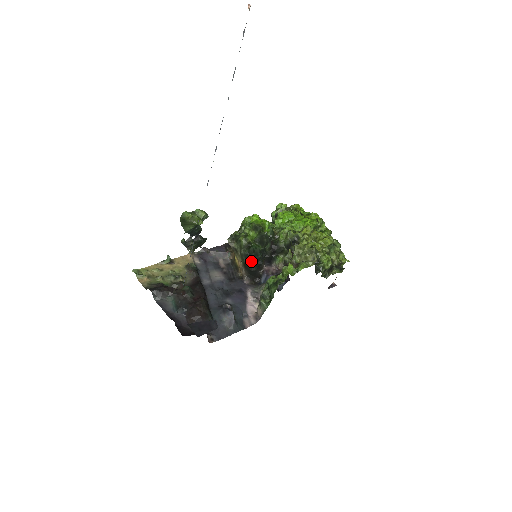
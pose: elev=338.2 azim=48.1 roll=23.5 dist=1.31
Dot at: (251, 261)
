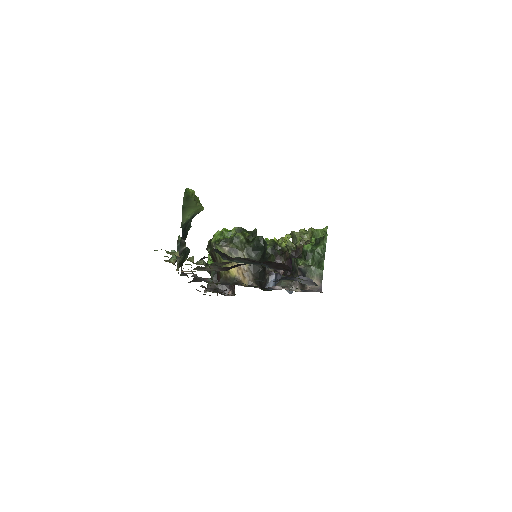
Dot at: (261, 253)
